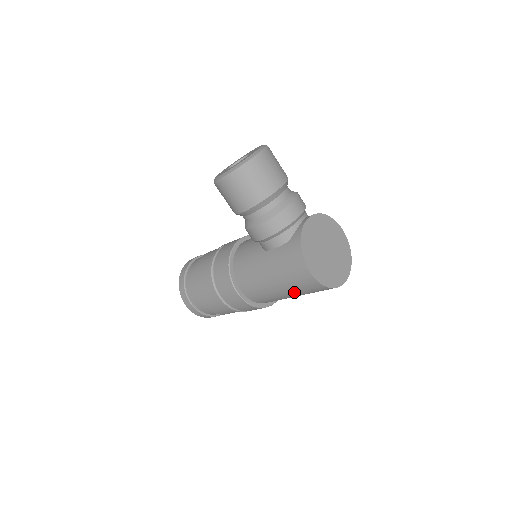
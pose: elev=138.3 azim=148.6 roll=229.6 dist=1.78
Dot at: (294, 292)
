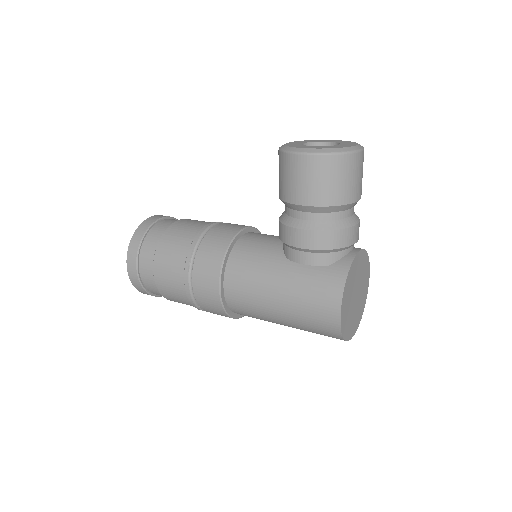
Dot at: (295, 322)
